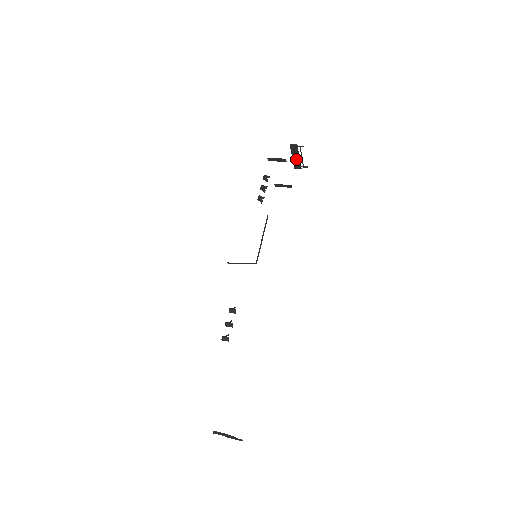
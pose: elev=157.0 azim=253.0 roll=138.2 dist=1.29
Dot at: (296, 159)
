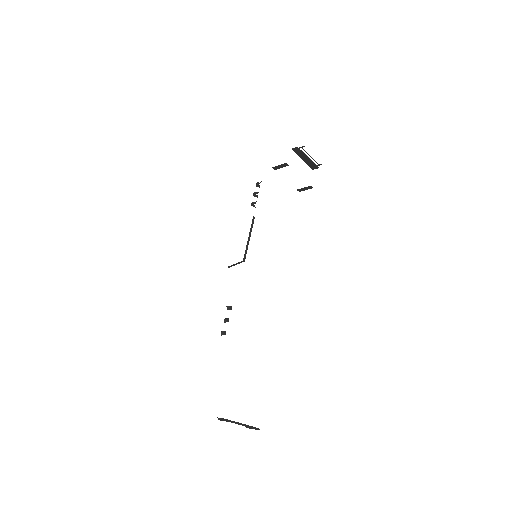
Dot at: (307, 160)
